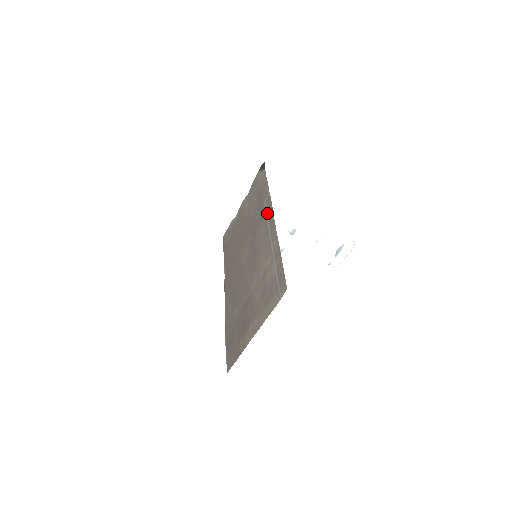
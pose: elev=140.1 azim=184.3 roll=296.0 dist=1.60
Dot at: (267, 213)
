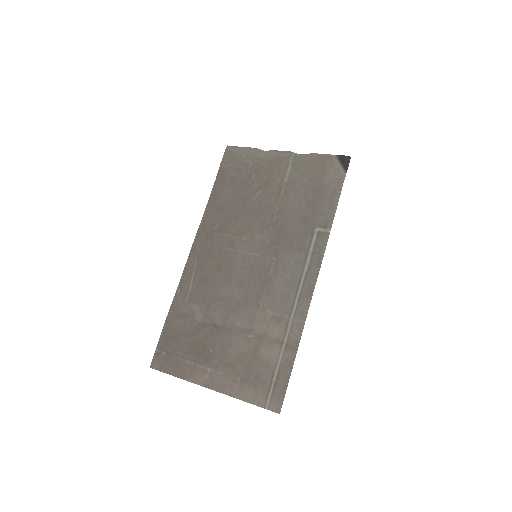
Dot at: (311, 256)
